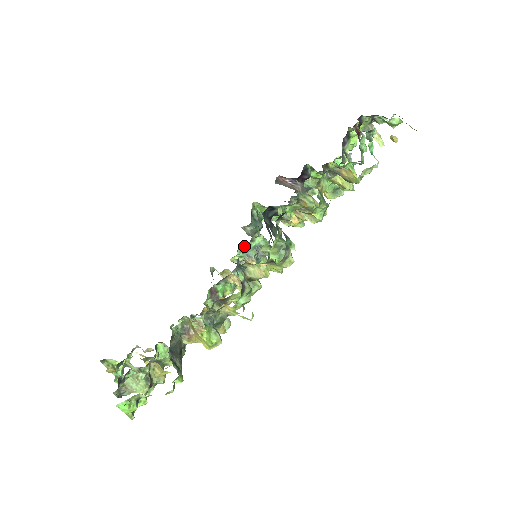
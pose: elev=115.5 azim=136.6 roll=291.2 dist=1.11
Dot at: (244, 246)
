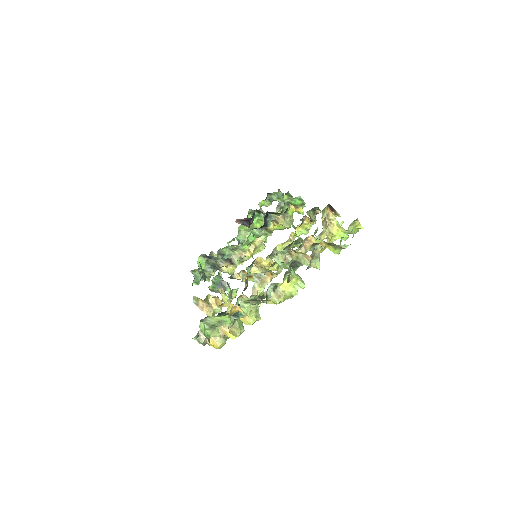
Dot at: (216, 277)
